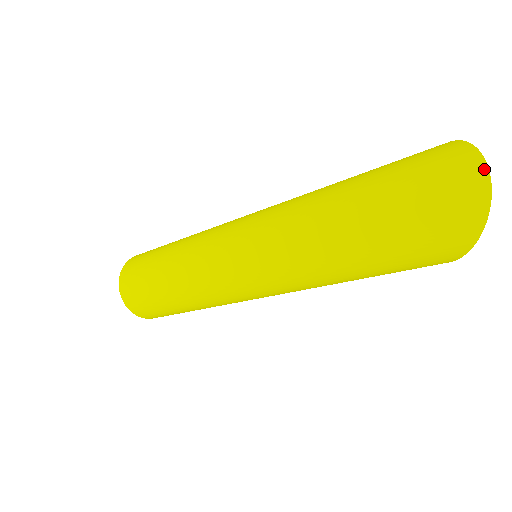
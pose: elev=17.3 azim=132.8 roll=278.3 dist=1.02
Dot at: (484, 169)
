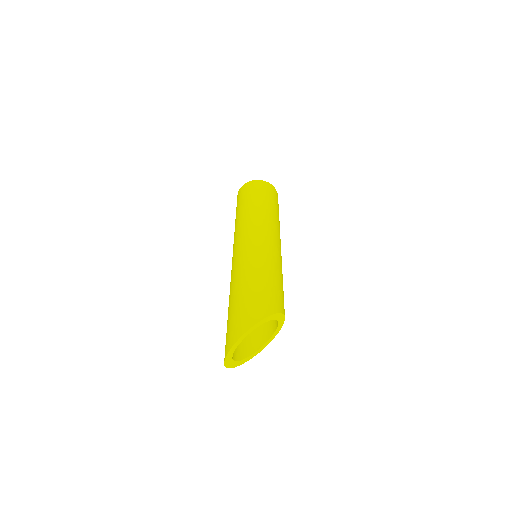
Dot at: (225, 358)
